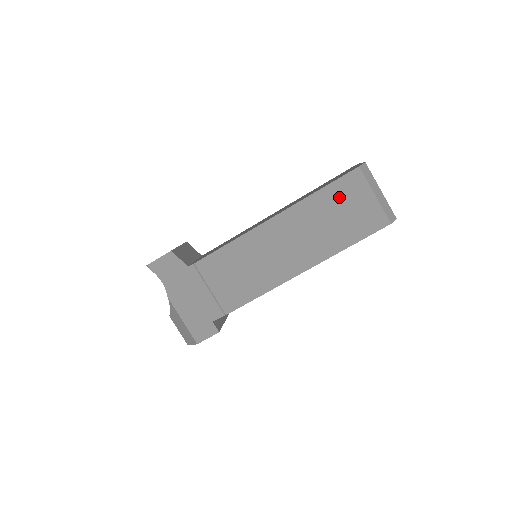
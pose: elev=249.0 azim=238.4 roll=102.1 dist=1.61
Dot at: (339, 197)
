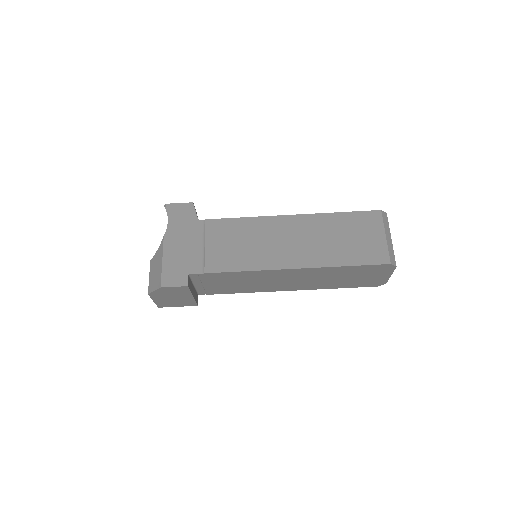
Dot at: (355, 224)
